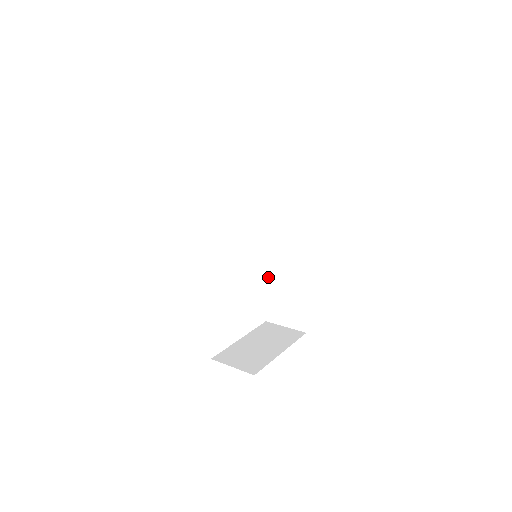
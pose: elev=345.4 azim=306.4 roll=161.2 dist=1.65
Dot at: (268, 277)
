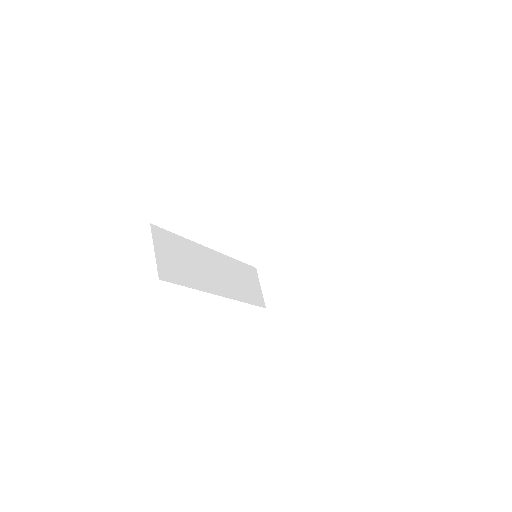
Dot at: occluded
